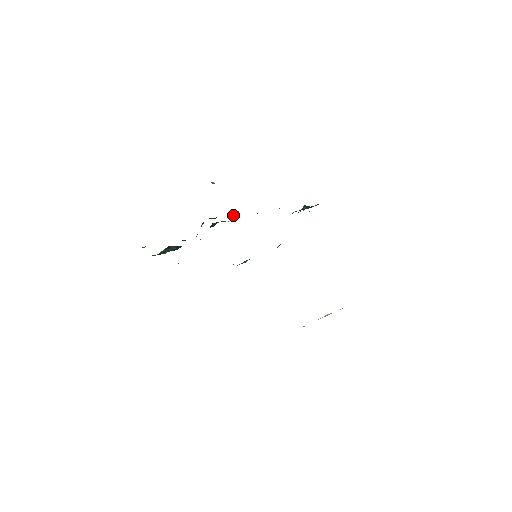
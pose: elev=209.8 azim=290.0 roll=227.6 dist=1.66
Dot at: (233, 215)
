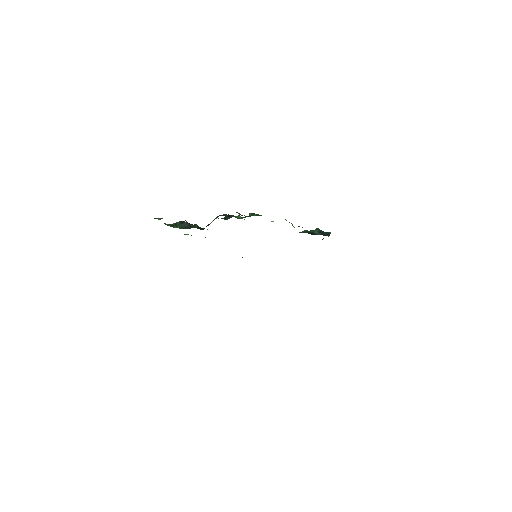
Dot at: (248, 216)
